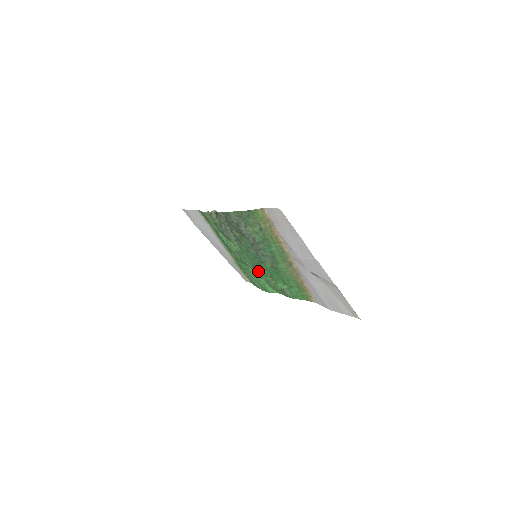
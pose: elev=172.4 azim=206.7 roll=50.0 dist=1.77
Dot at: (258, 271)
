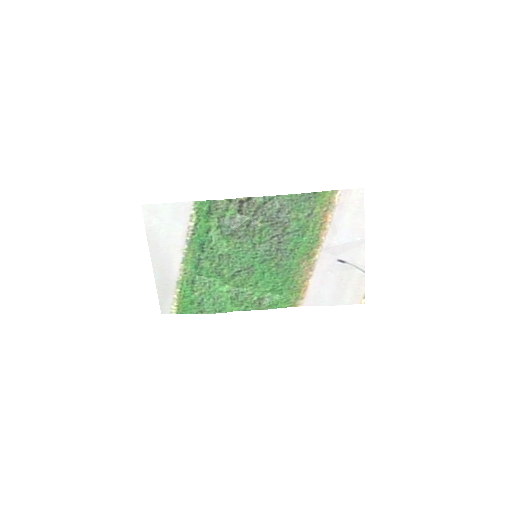
Dot at: (235, 280)
